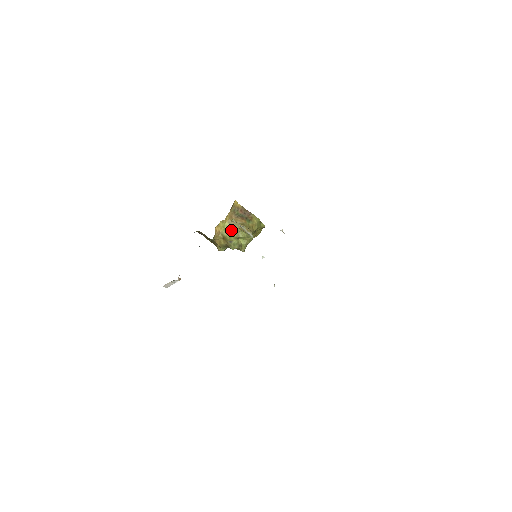
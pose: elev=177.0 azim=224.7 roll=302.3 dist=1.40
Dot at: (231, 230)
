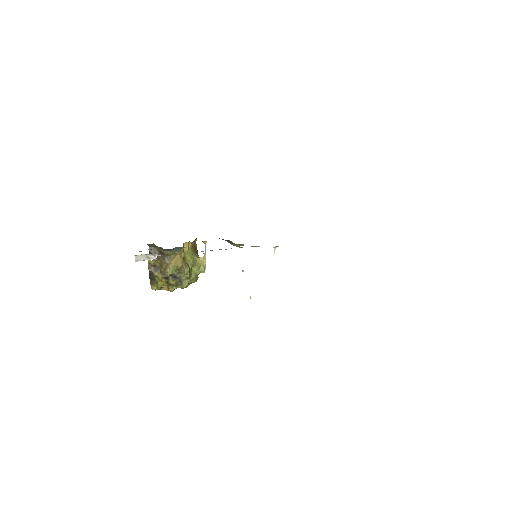
Dot at: (192, 255)
